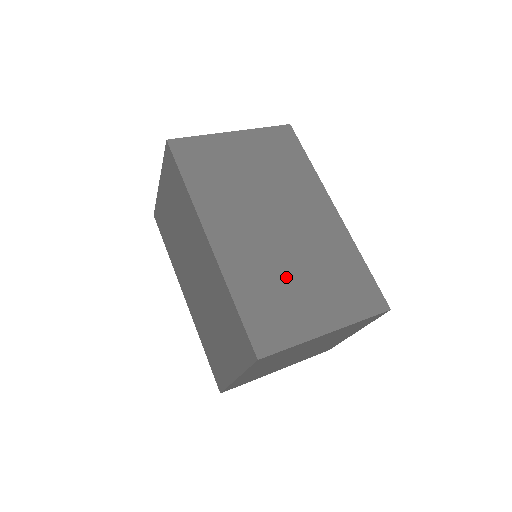
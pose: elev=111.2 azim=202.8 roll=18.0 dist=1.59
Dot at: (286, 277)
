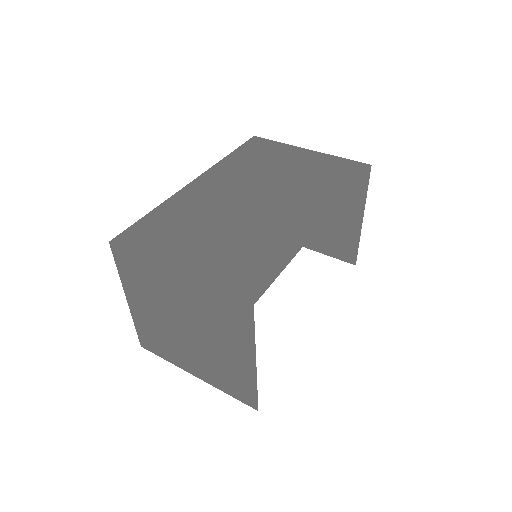
Dot at: (205, 224)
